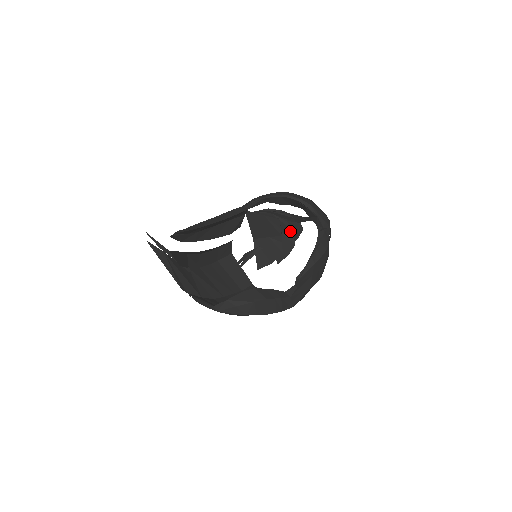
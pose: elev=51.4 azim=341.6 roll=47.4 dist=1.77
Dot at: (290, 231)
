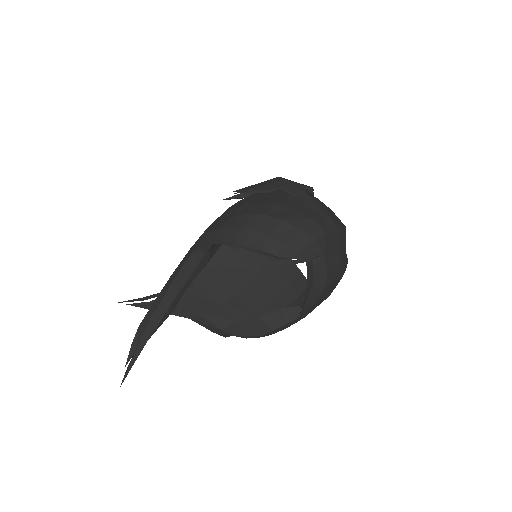
Dot at: occluded
